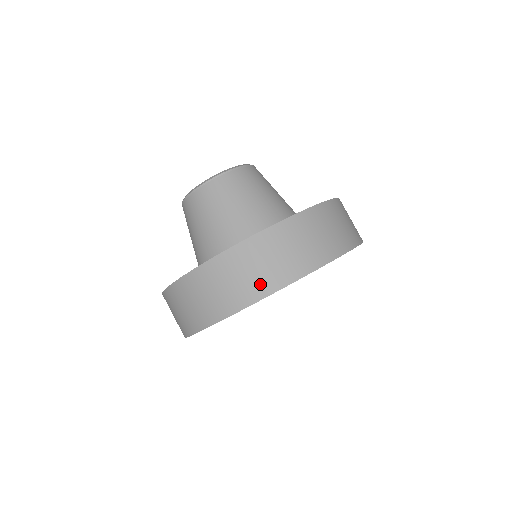
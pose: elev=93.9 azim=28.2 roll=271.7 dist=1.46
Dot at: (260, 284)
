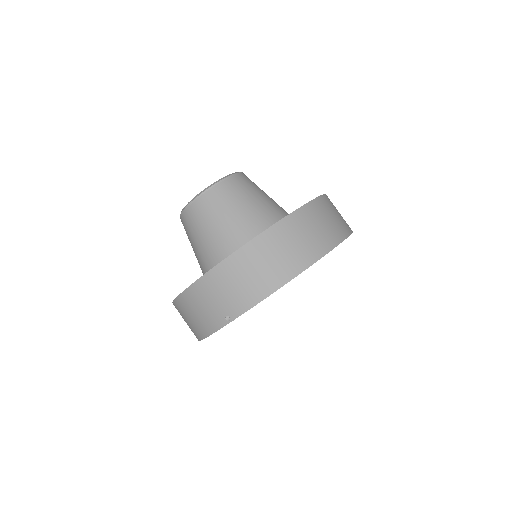
Dot at: (340, 228)
